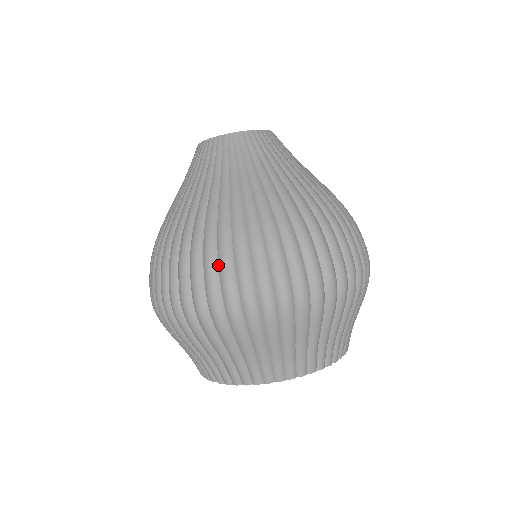
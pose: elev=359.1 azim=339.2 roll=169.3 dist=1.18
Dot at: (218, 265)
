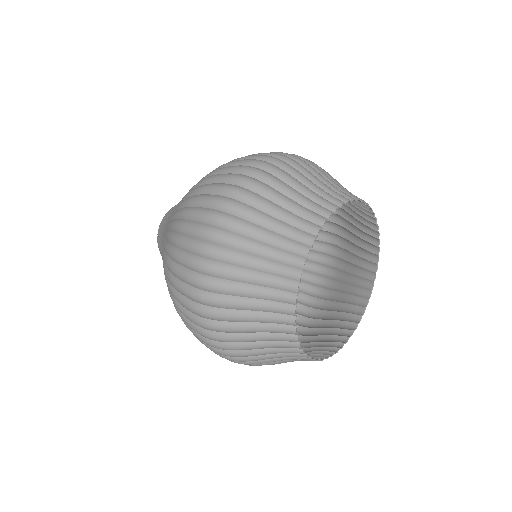
Dot at: (178, 264)
